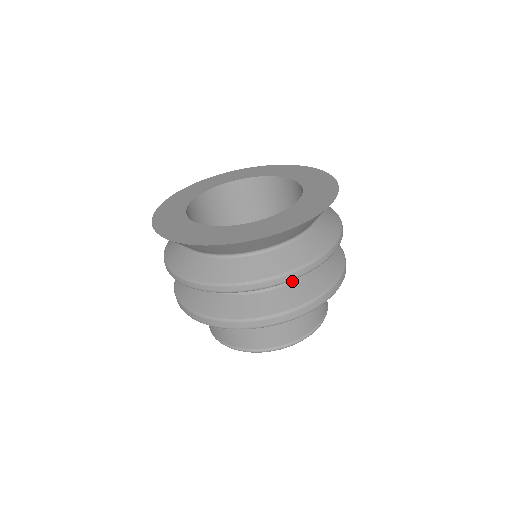
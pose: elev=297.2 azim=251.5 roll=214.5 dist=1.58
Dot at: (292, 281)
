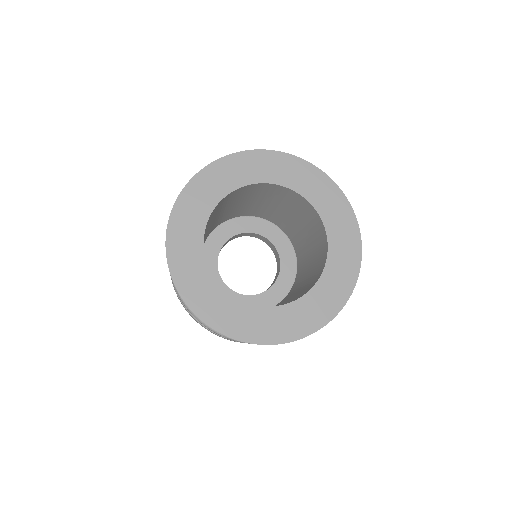
Dot at: occluded
